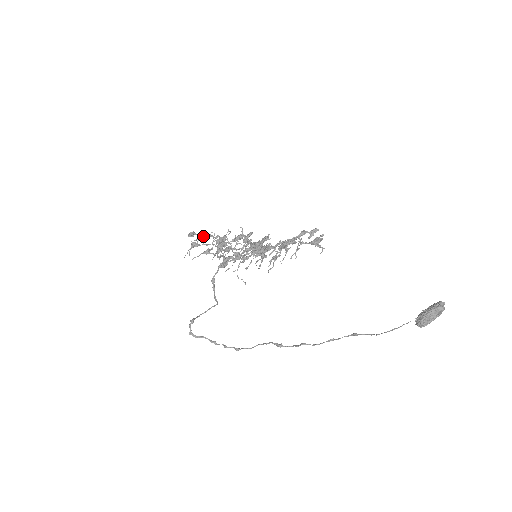
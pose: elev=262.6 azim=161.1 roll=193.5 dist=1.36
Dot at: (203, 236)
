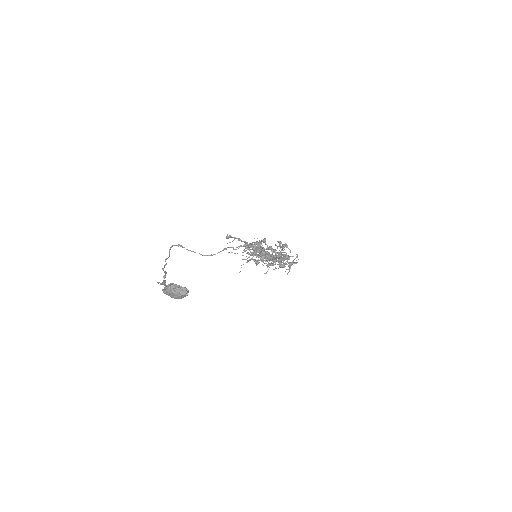
Dot at: (280, 245)
